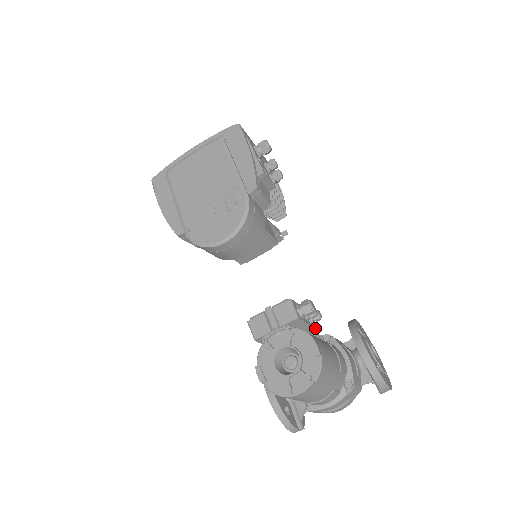
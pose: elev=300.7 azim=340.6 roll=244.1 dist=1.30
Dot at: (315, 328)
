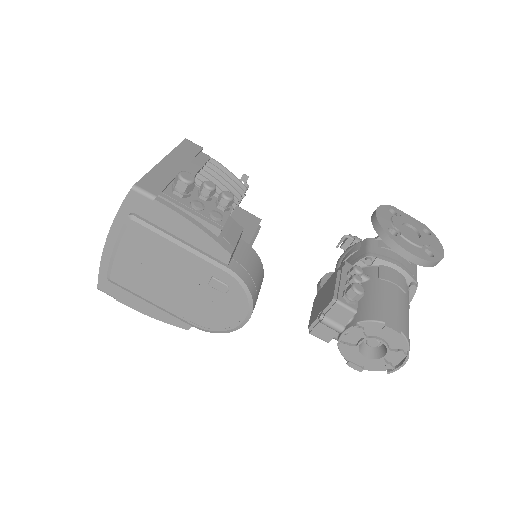
Dot at: occluded
